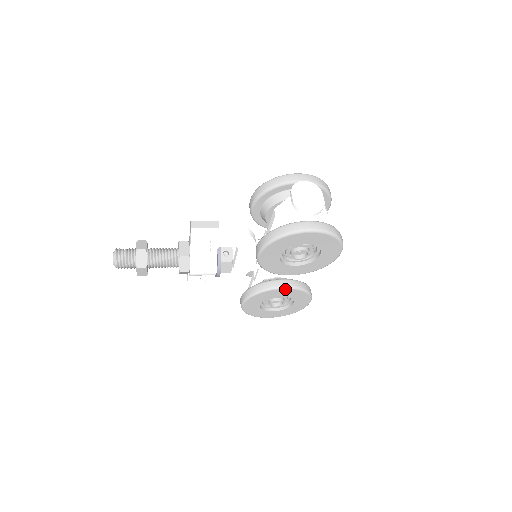
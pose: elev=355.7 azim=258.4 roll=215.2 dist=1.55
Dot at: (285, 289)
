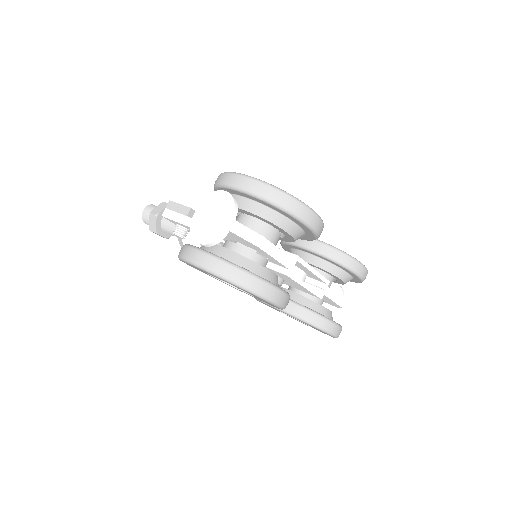
Dot at: (277, 309)
